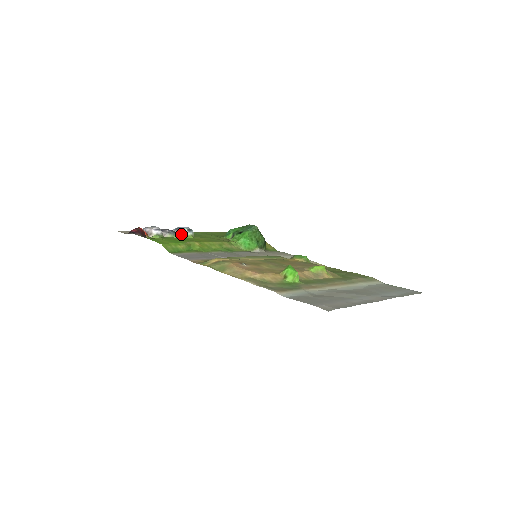
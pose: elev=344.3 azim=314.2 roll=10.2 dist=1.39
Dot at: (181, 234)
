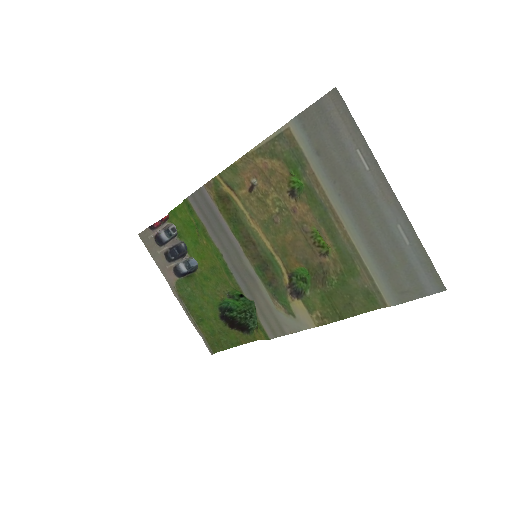
Dot at: (189, 258)
